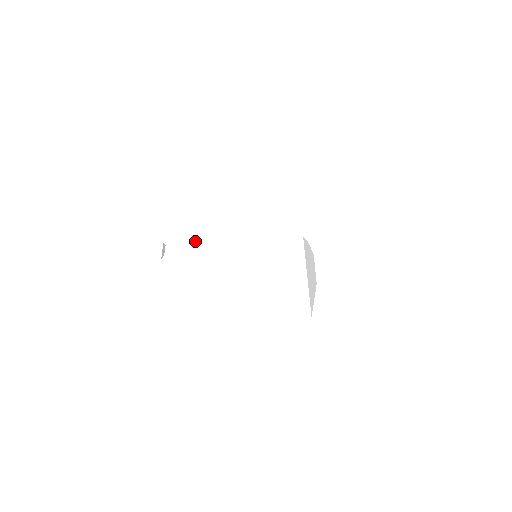
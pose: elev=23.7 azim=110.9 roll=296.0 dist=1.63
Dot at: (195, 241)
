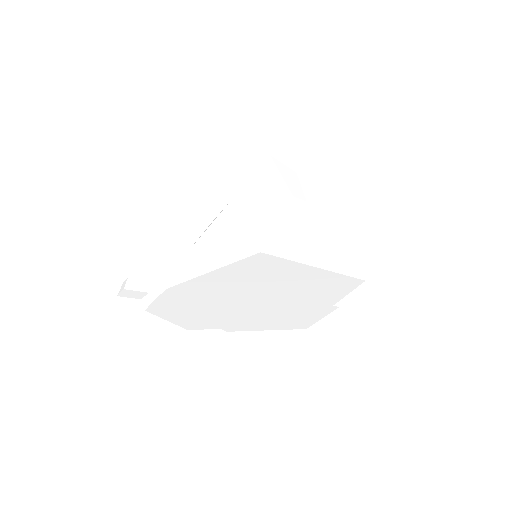
Dot at: (201, 296)
